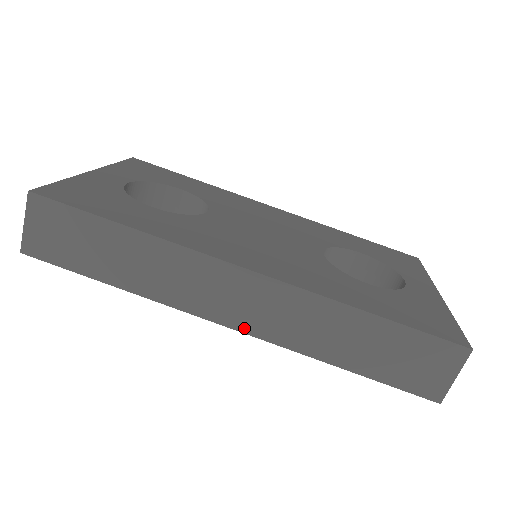
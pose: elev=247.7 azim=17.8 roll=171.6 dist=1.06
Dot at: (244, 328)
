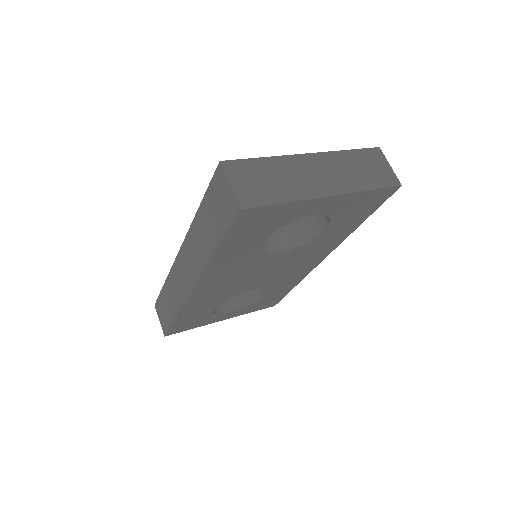
Dot at: (193, 283)
